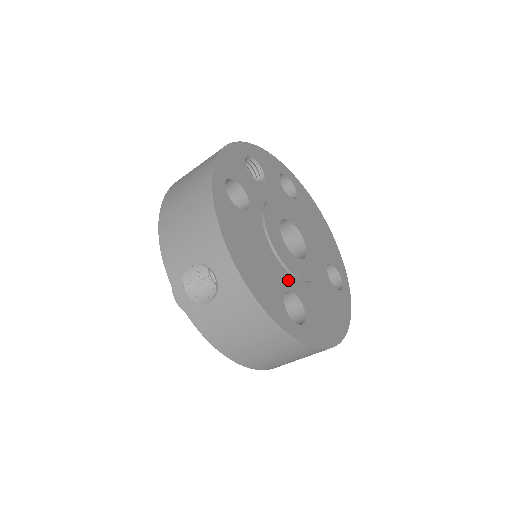
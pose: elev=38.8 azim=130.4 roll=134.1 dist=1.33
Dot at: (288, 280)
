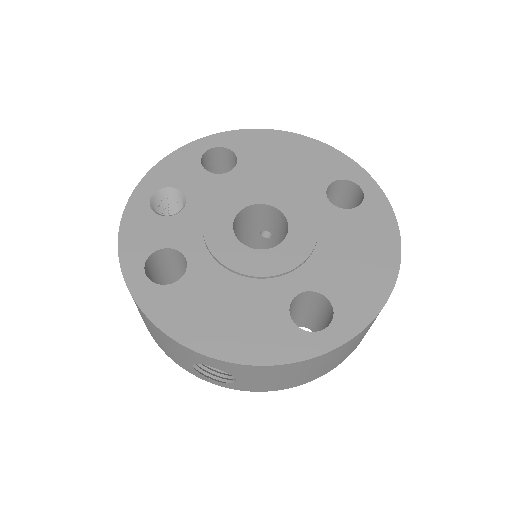
Dot at: (284, 287)
